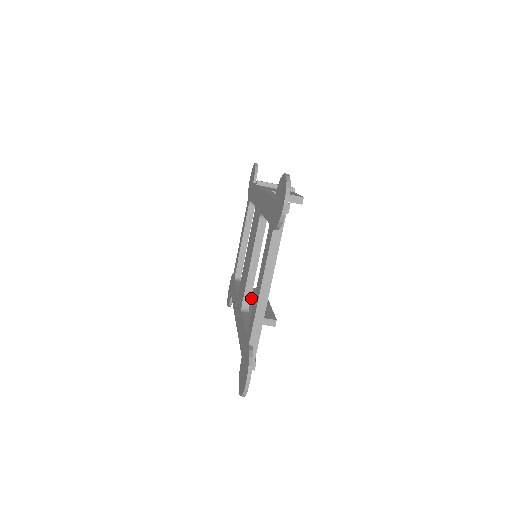
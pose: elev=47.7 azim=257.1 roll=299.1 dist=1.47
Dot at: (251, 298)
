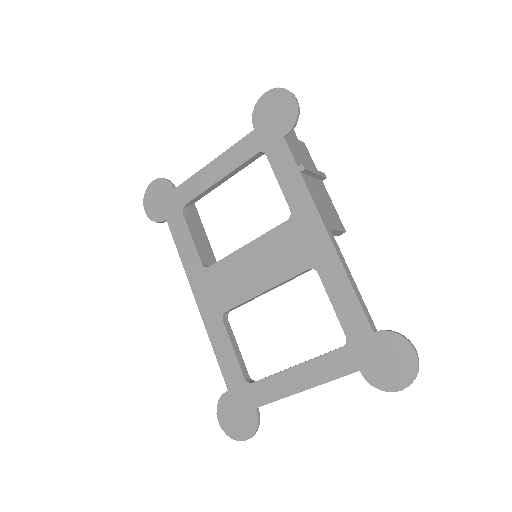
Dot at: occluded
